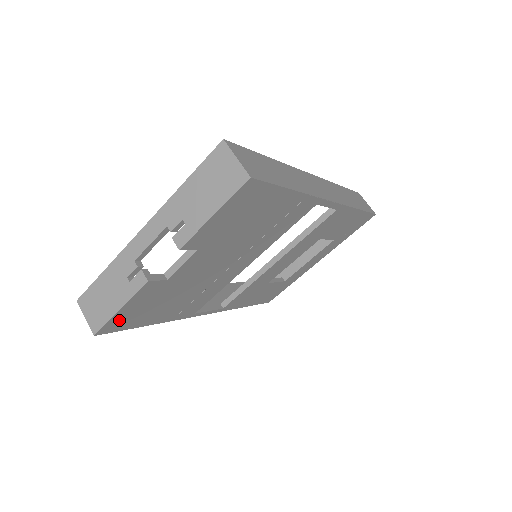
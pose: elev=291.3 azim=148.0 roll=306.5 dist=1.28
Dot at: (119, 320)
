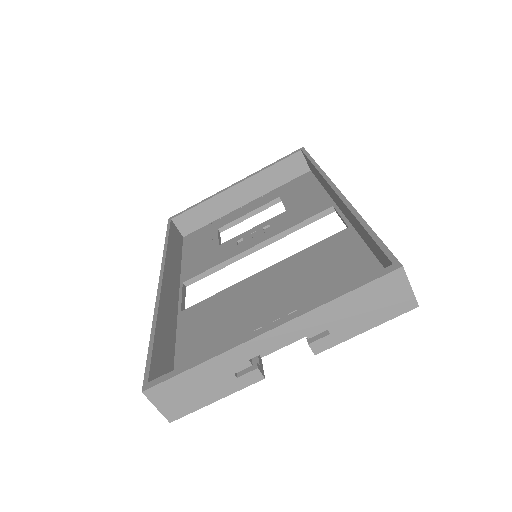
Dot at: occluded
